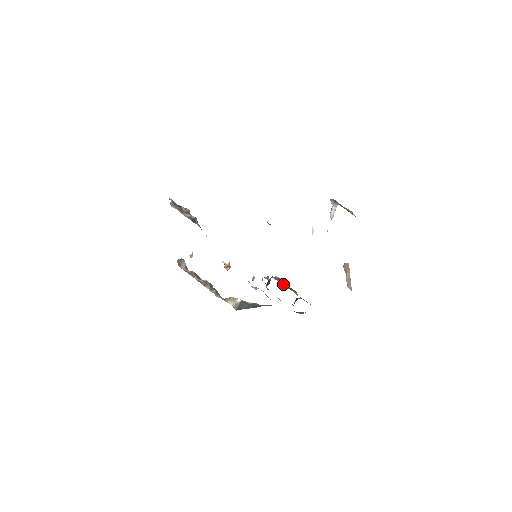
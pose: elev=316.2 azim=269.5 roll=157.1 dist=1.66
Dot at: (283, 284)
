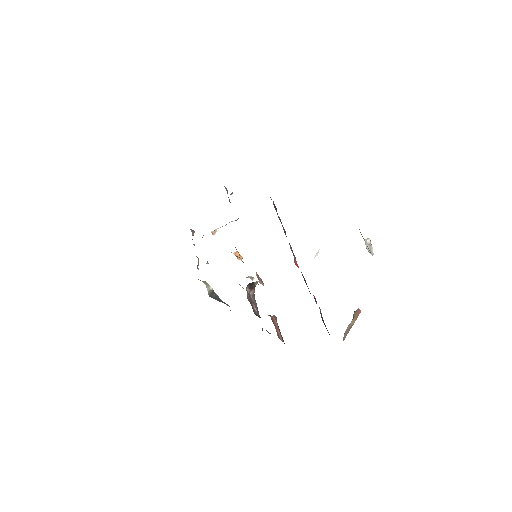
Dot at: occluded
